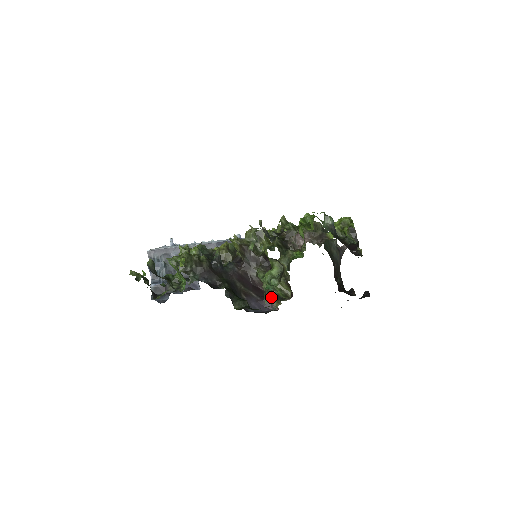
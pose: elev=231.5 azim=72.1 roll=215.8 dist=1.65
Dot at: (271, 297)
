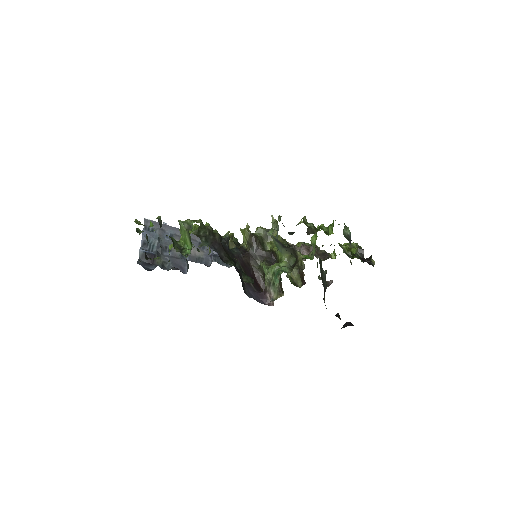
Dot at: (272, 289)
